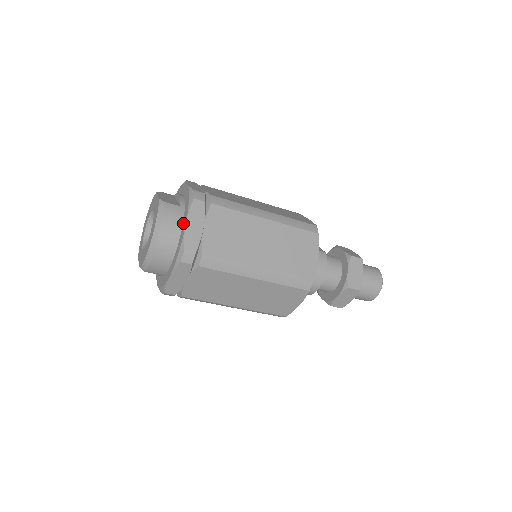
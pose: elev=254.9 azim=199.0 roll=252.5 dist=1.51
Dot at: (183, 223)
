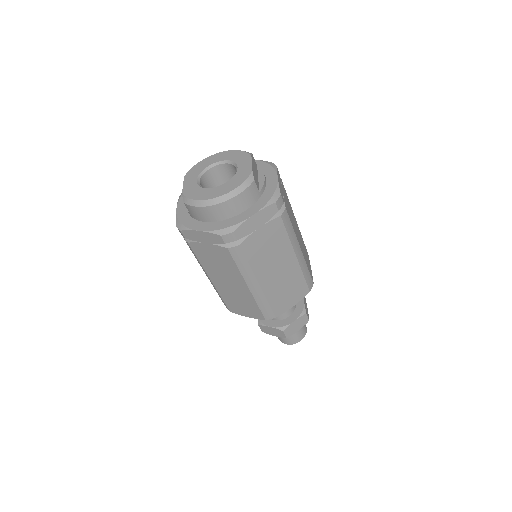
Dot at: (250, 209)
